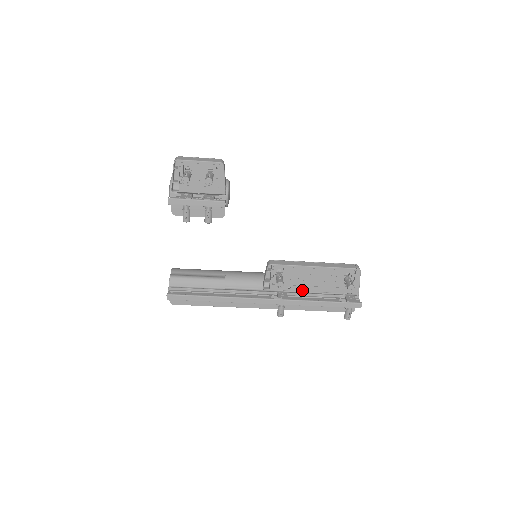
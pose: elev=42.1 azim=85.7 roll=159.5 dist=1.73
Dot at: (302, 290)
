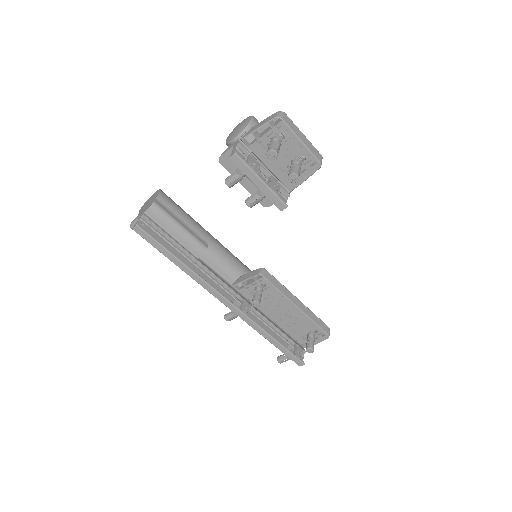
Dot at: (266, 312)
